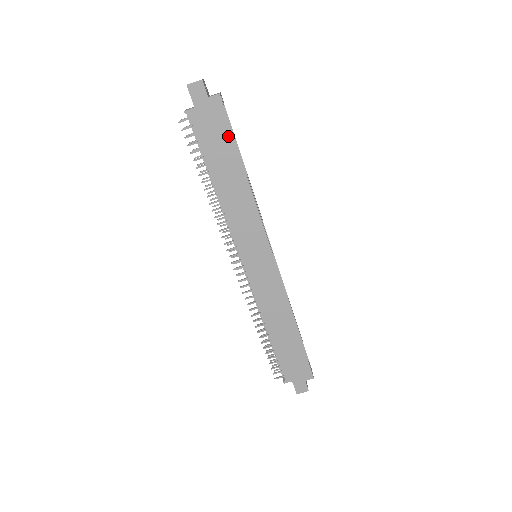
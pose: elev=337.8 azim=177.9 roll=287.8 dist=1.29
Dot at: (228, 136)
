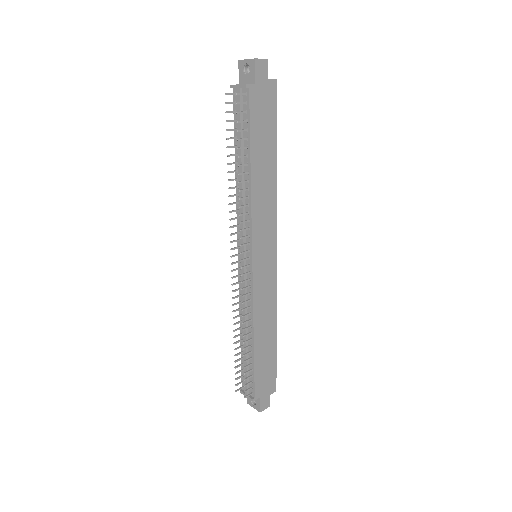
Dot at: (273, 123)
